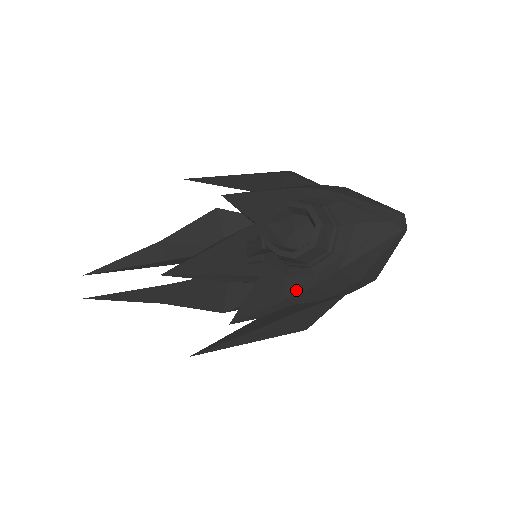
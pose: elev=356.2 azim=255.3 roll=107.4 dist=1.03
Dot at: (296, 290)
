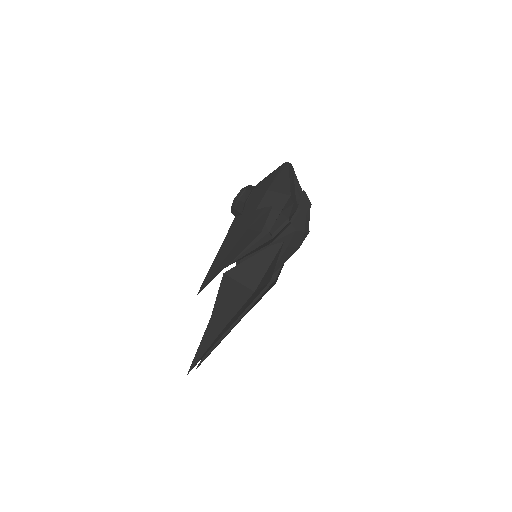
Dot at: occluded
